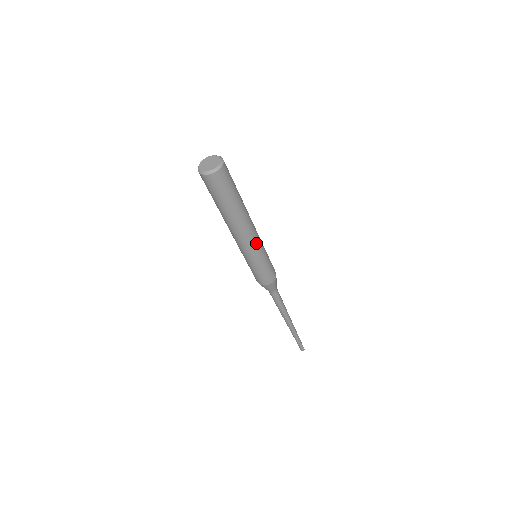
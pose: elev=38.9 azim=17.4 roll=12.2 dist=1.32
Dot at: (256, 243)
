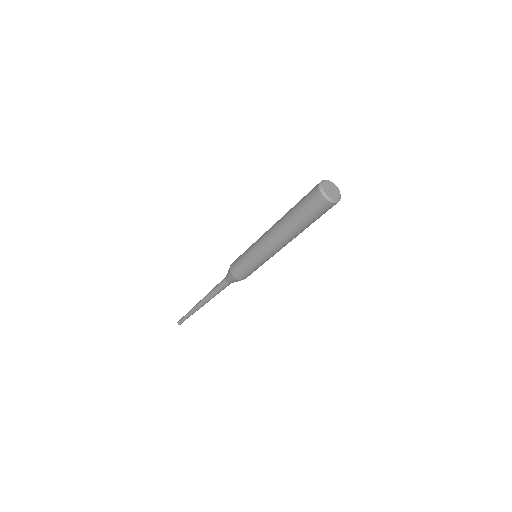
Dot at: occluded
